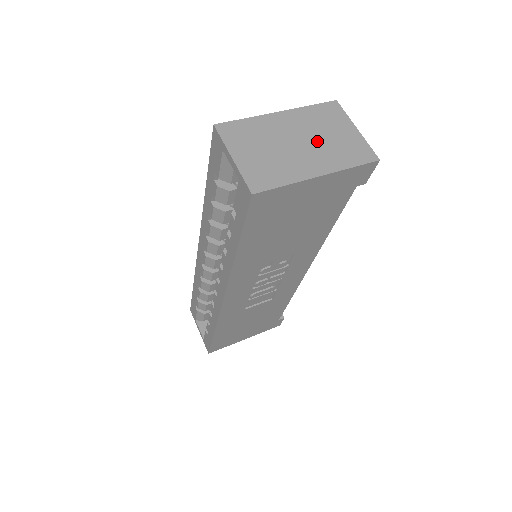
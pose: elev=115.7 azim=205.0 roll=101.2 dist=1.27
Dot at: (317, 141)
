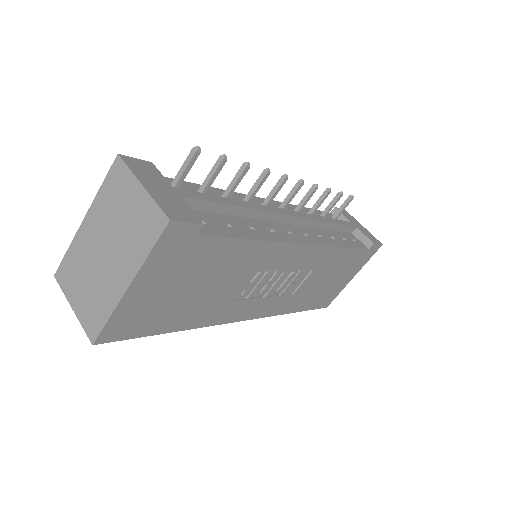
Dot at: (116, 237)
